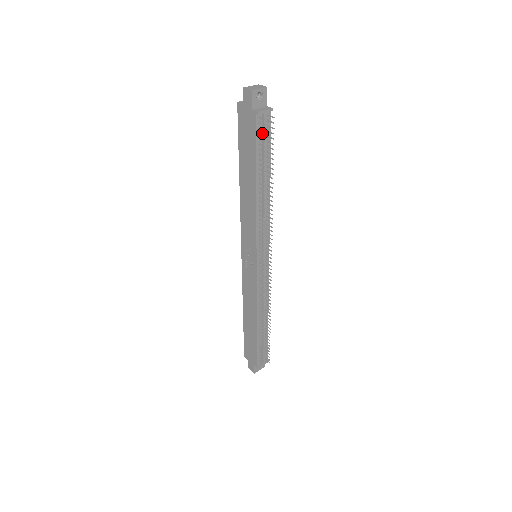
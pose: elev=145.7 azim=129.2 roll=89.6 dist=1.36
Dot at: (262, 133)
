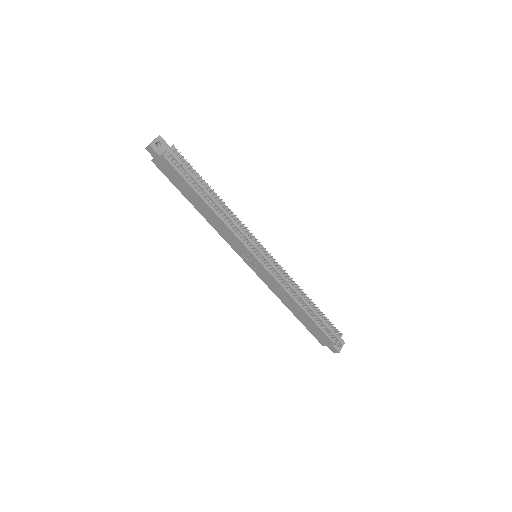
Dot at: (180, 166)
